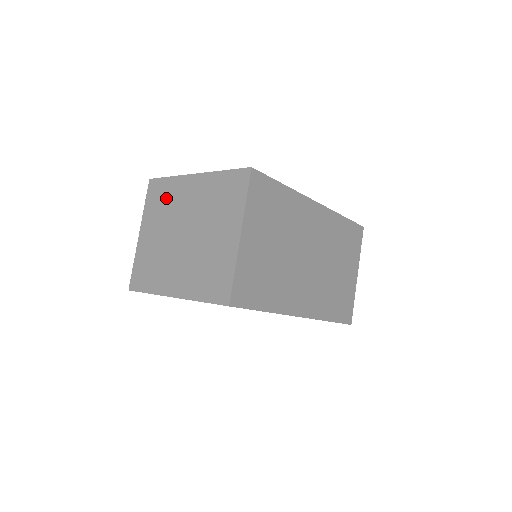
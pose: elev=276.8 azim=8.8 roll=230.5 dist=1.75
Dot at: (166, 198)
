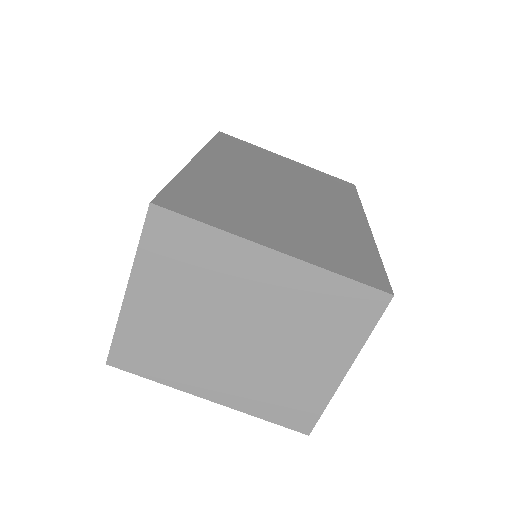
Dot at: (199, 261)
